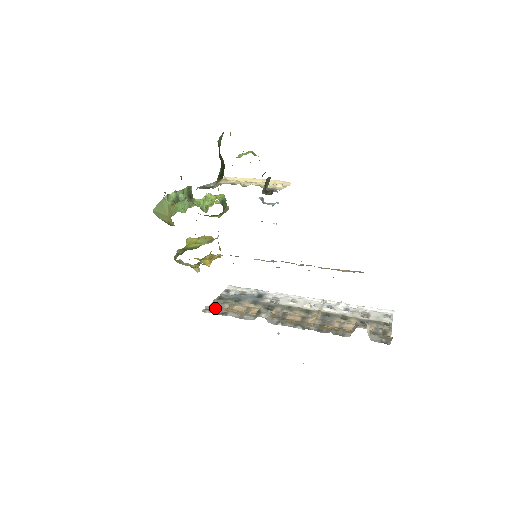
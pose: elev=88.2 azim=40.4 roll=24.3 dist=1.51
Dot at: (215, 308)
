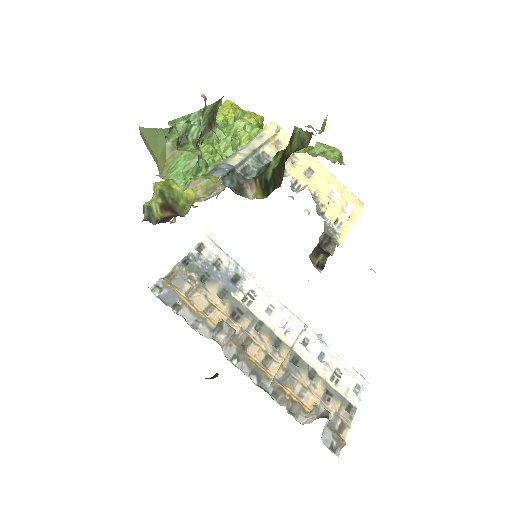
Dot at: (170, 289)
